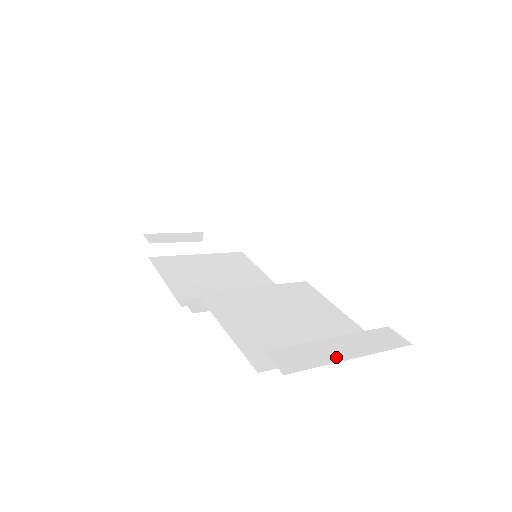
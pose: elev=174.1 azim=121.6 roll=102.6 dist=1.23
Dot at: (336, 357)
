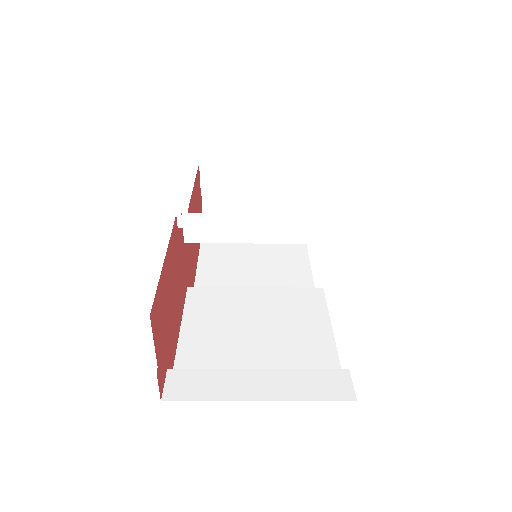
Dot at: (238, 394)
